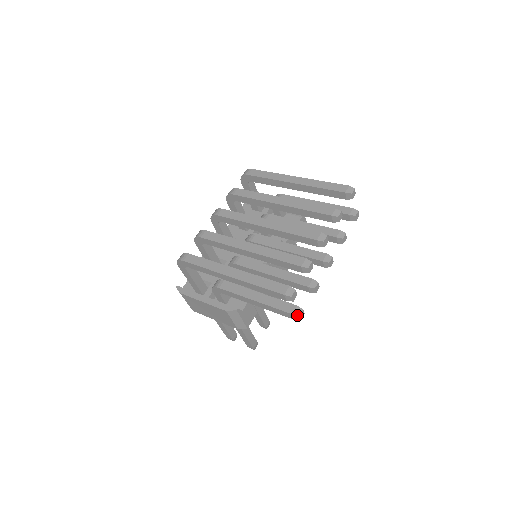
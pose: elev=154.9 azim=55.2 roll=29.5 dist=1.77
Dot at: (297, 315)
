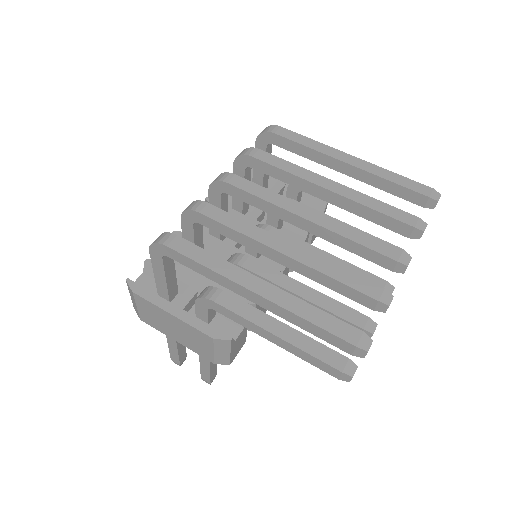
Dot at: (350, 375)
